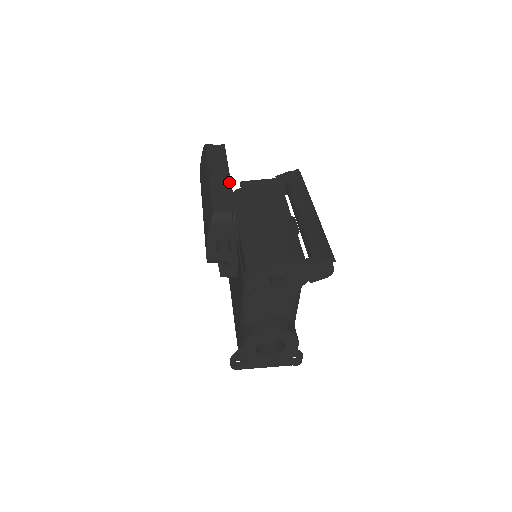
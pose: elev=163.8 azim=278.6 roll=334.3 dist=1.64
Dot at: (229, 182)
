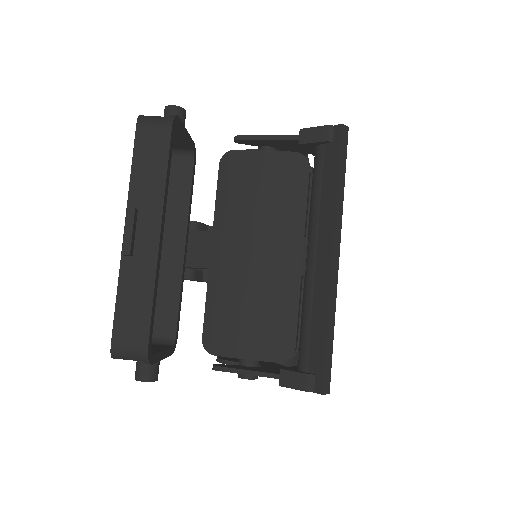
Dot at: (153, 263)
